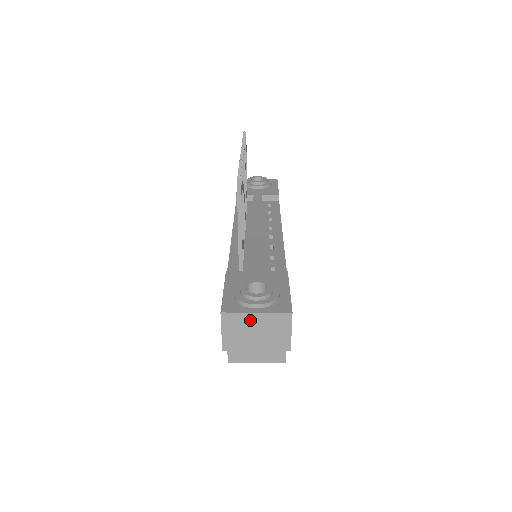
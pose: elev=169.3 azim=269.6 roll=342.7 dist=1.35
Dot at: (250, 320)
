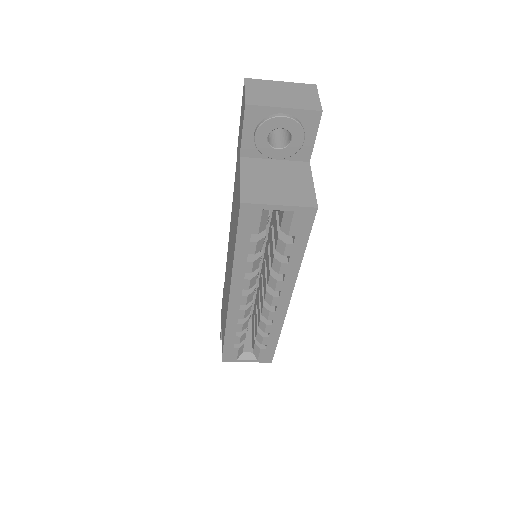
Dot at: (275, 86)
